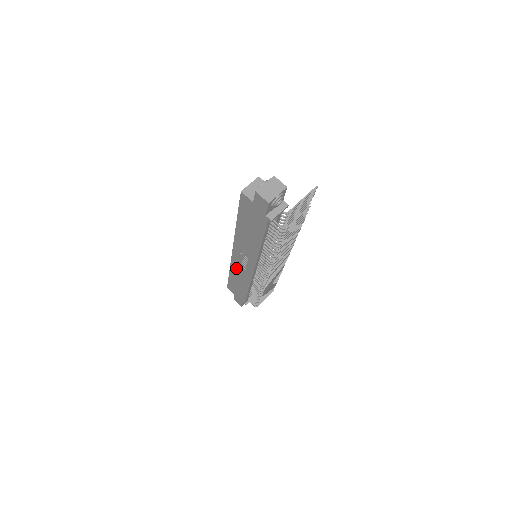
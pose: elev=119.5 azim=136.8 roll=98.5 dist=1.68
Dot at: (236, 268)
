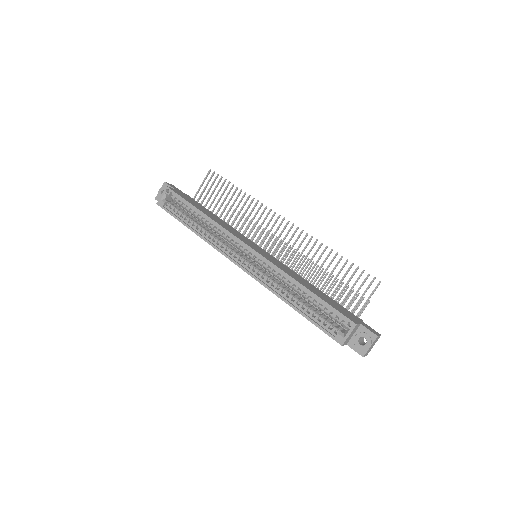
Dot at: occluded
